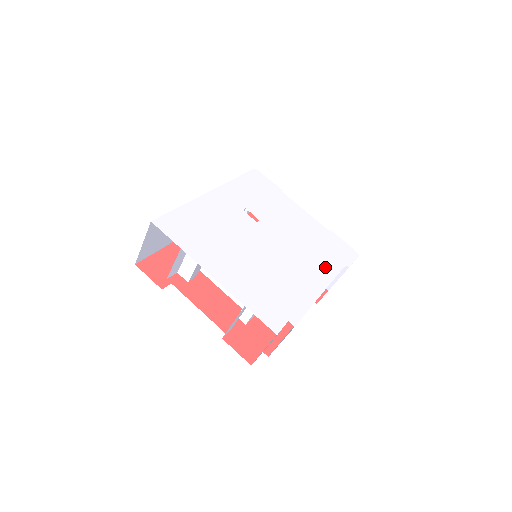
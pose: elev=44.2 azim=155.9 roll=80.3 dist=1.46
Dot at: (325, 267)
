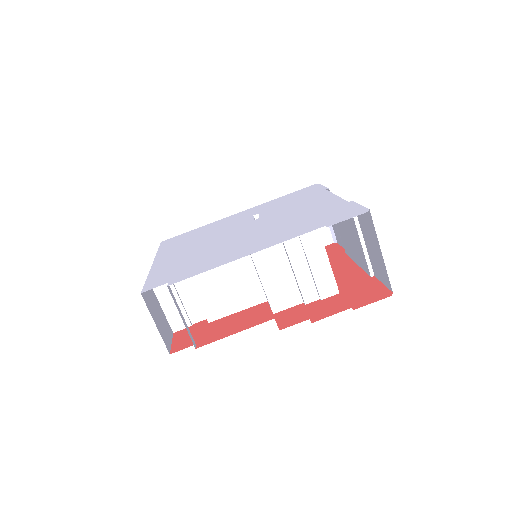
Dot at: (287, 234)
